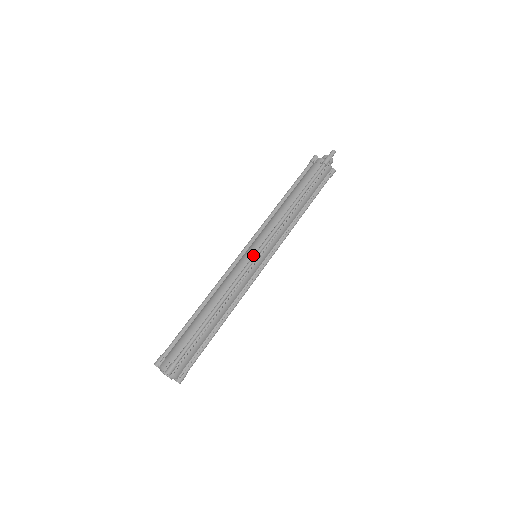
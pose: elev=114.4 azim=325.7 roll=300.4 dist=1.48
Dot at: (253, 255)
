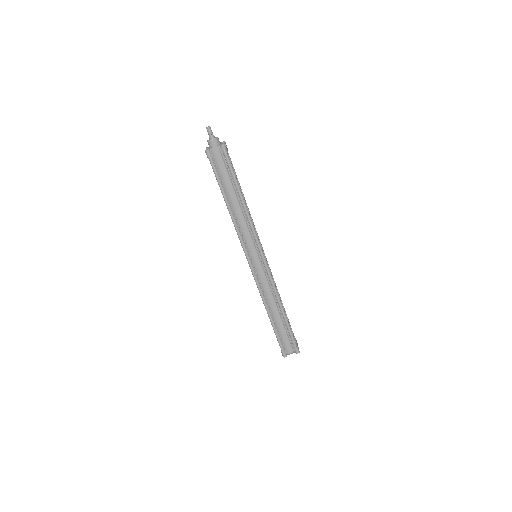
Dot at: (249, 265)
